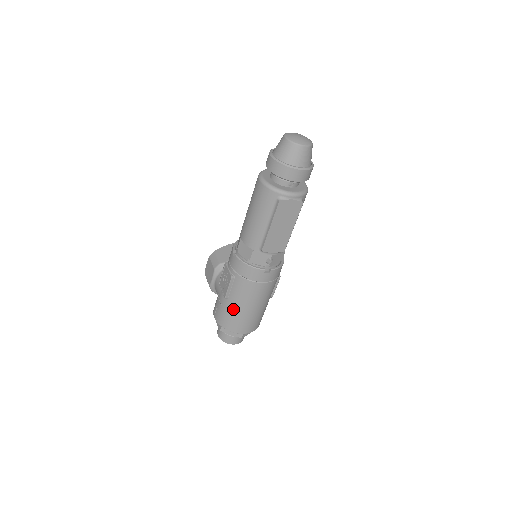
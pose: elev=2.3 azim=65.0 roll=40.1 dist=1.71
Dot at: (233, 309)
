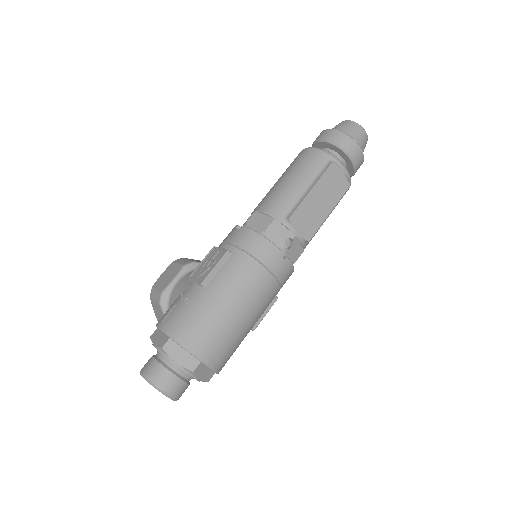
Dot at: (208, 303)
